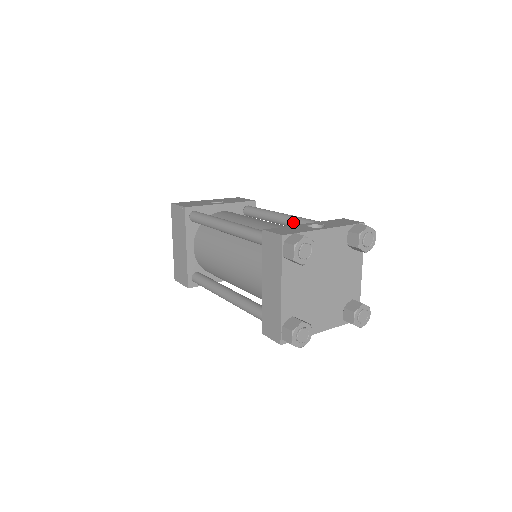
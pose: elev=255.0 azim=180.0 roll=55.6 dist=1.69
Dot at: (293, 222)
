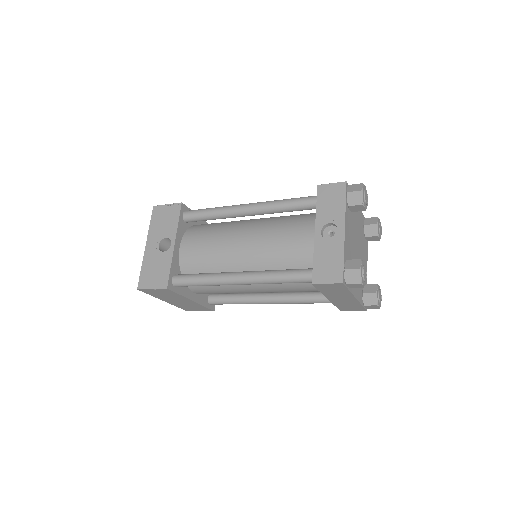
Dot at: (266, 213)
